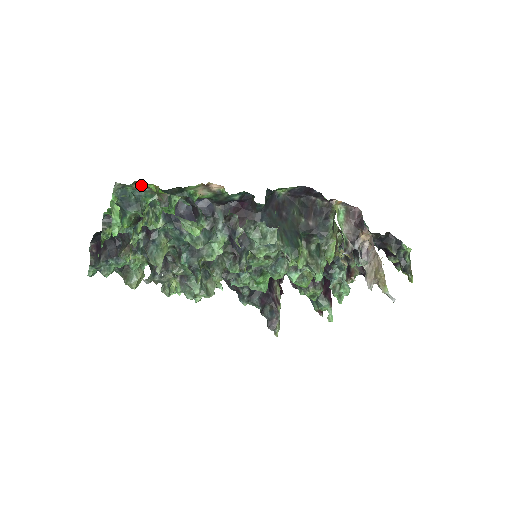
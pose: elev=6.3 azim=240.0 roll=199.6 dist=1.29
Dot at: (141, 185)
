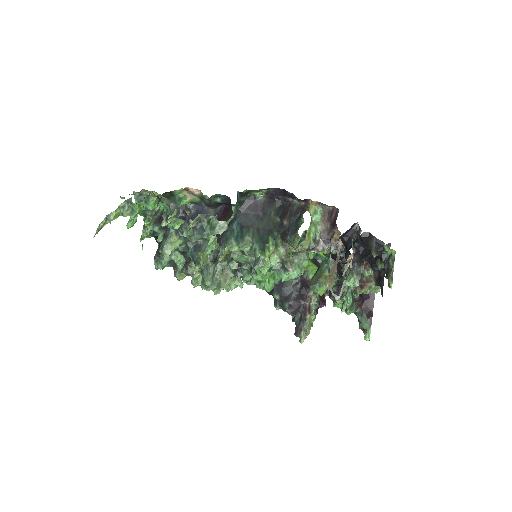
Dot at: occluded
